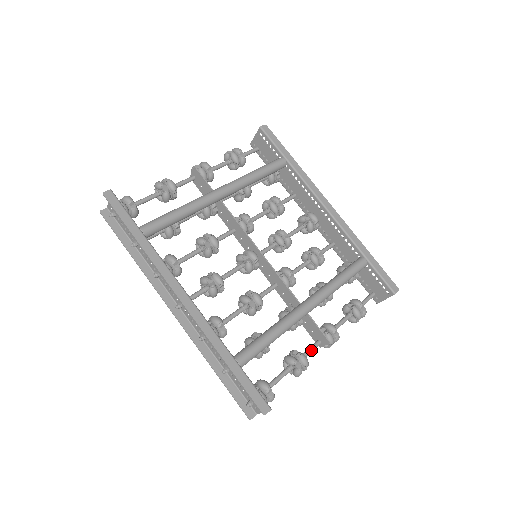
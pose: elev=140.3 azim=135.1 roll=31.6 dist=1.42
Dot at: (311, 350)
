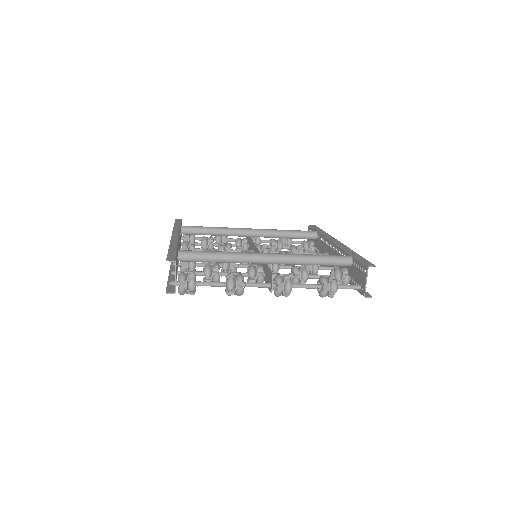
Dot at: (256, 283)
